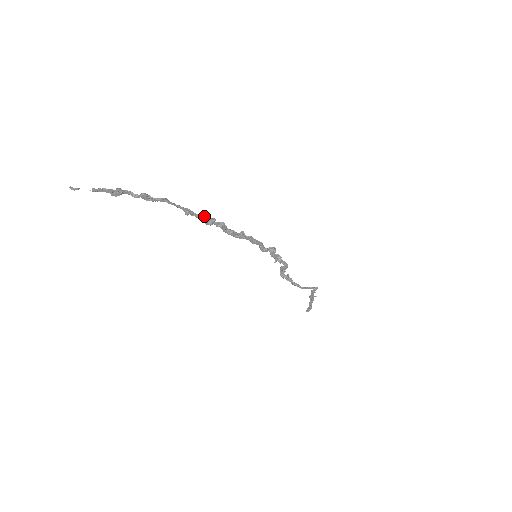
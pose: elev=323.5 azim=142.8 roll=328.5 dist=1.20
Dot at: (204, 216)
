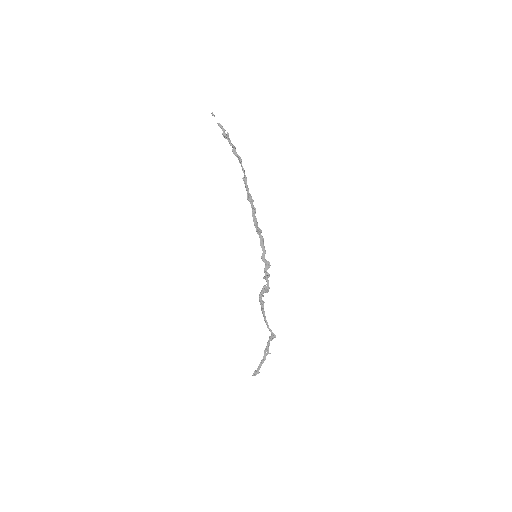
Dot at: occluded
